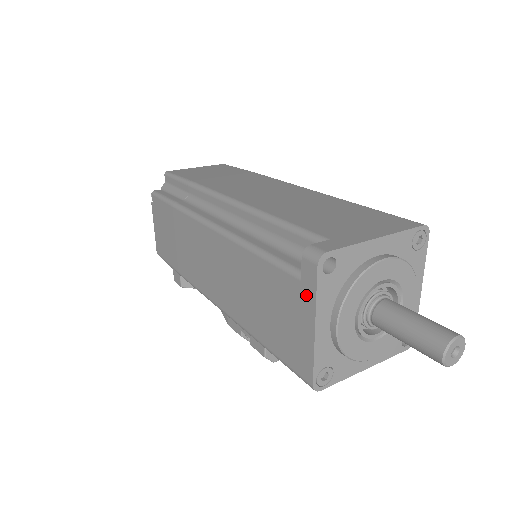
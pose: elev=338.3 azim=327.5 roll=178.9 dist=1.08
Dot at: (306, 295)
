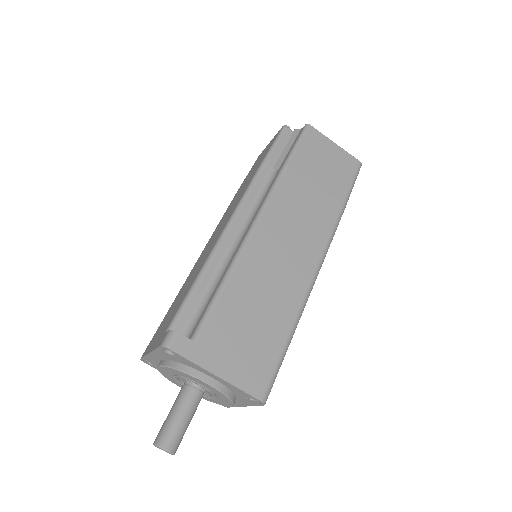
Dot at: (159, 340)
